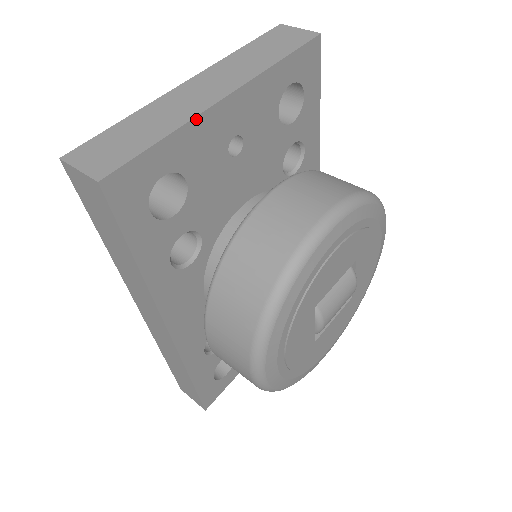
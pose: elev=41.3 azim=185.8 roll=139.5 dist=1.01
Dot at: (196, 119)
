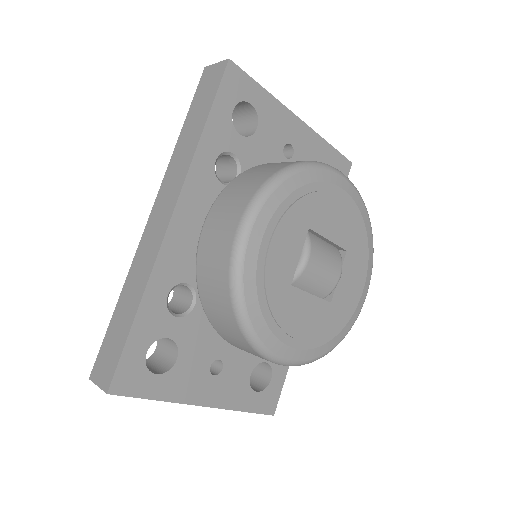
Dot at: (281, 105)
